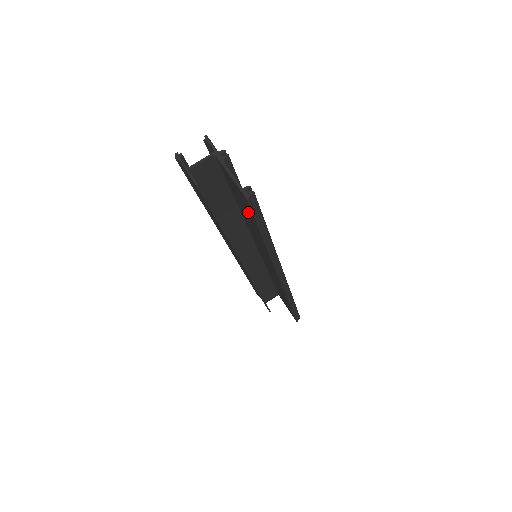
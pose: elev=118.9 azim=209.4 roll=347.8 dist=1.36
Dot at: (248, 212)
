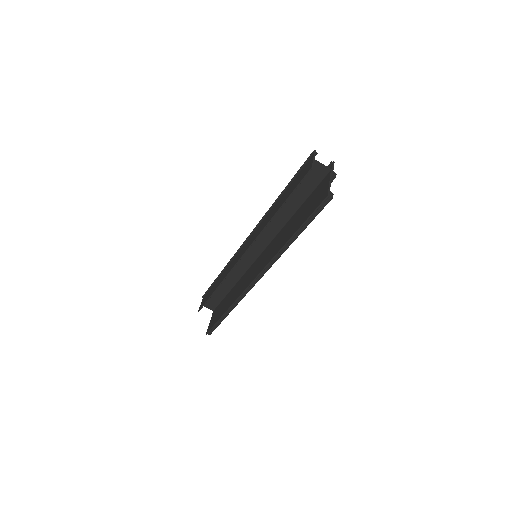
Dot at: (309, 210)
